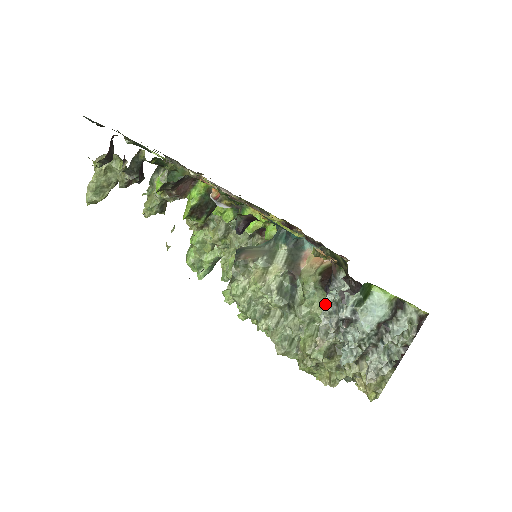
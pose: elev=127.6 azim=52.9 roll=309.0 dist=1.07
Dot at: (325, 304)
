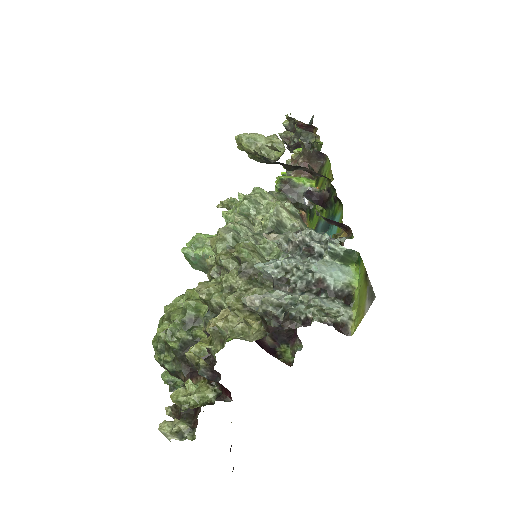
Dot at: (313, 231)
